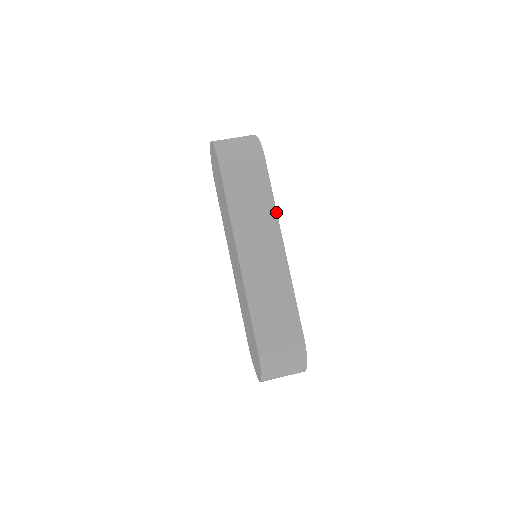
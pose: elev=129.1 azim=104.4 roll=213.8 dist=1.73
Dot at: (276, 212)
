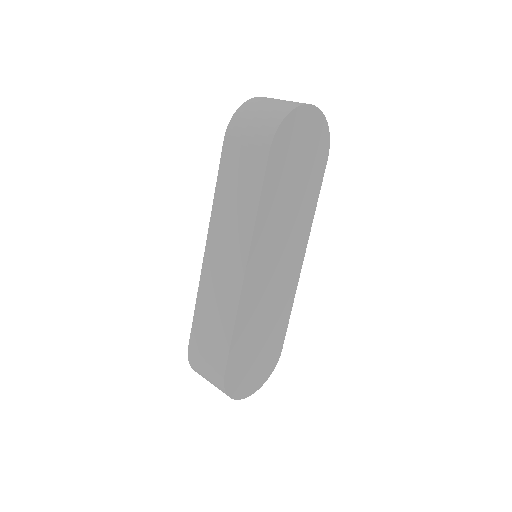
Dot at: (254, 225)
